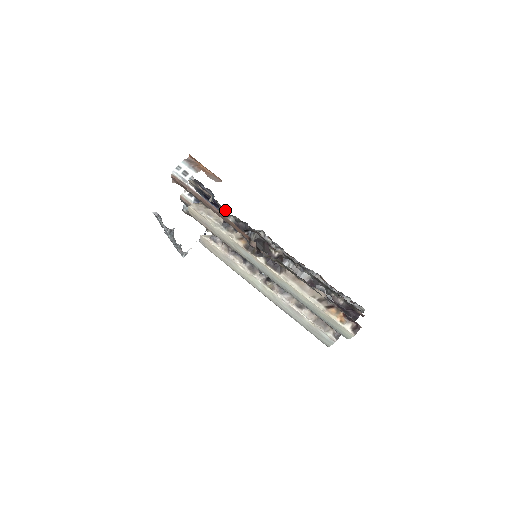
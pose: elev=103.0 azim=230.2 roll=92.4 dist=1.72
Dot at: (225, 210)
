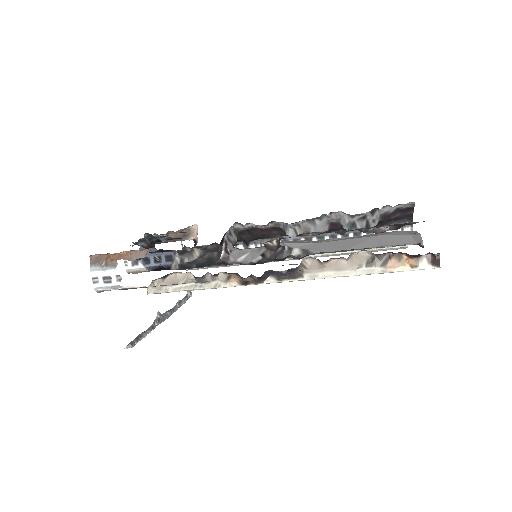
Dot at: (181, 251)
